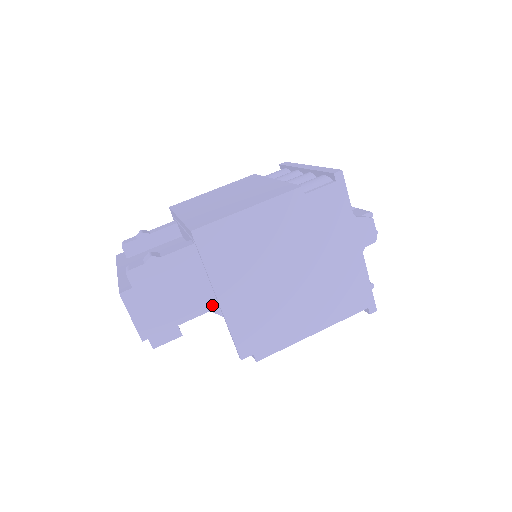
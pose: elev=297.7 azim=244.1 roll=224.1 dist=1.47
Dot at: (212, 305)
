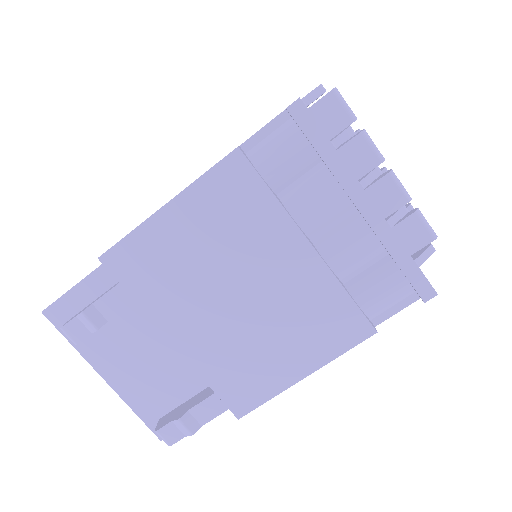
Dot at: occluded
